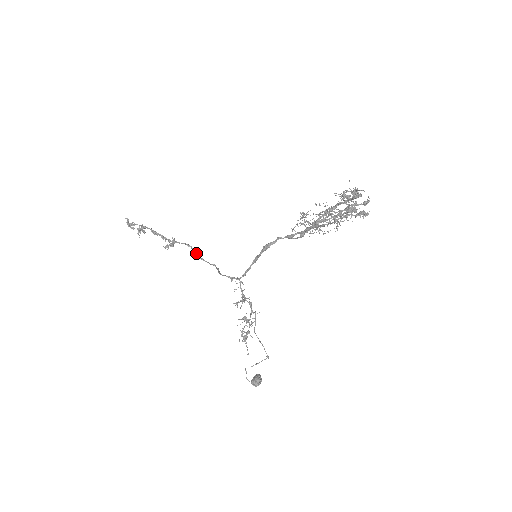
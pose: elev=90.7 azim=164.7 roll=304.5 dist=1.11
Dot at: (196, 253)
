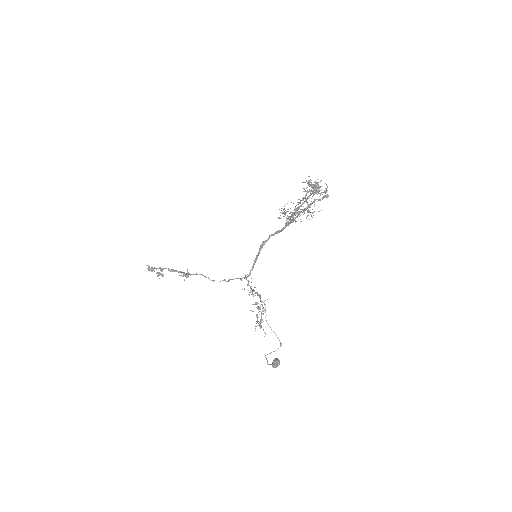
Dot at: occluded
